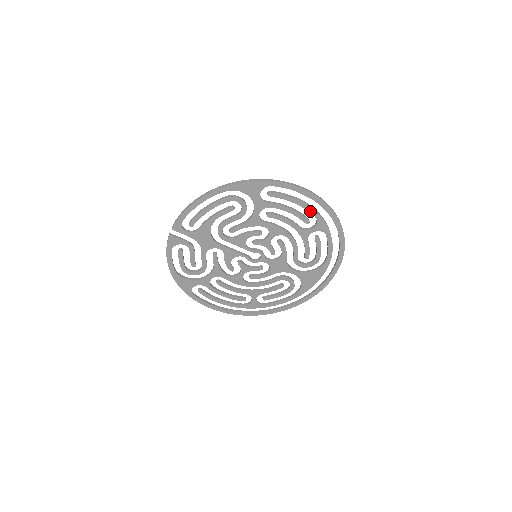
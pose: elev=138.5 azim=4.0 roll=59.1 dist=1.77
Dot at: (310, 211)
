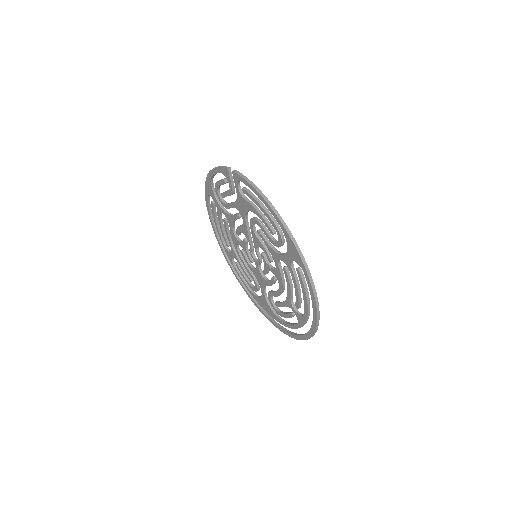
Dot at: (305, 310)
